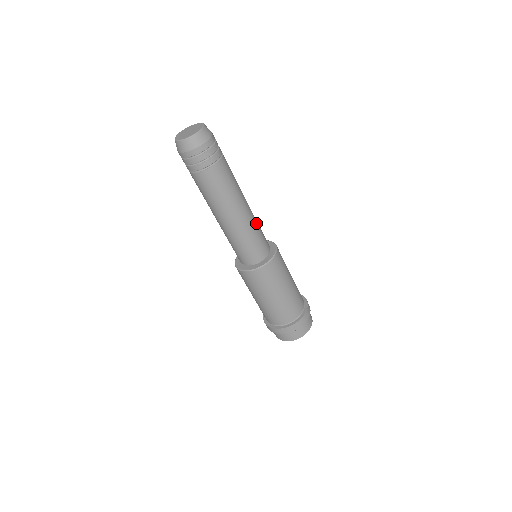
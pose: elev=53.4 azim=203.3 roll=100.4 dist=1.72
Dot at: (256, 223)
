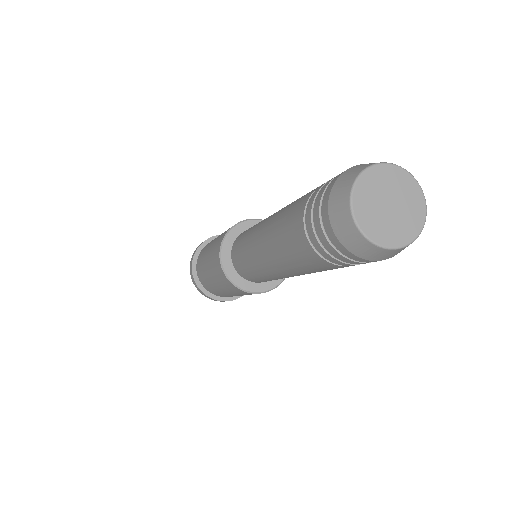
Dot at: occluded
